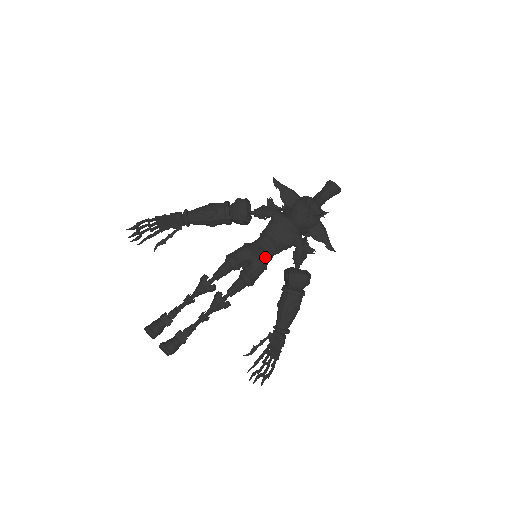
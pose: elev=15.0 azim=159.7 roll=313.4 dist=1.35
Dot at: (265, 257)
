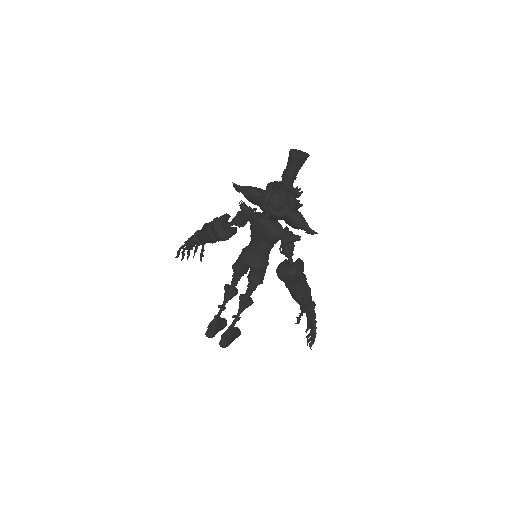
Dot at: (258, 260)
